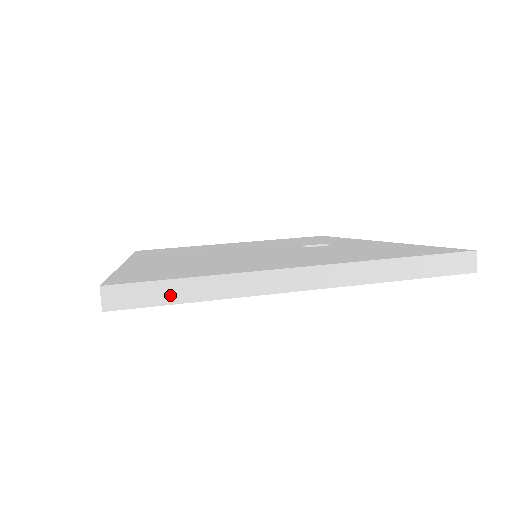
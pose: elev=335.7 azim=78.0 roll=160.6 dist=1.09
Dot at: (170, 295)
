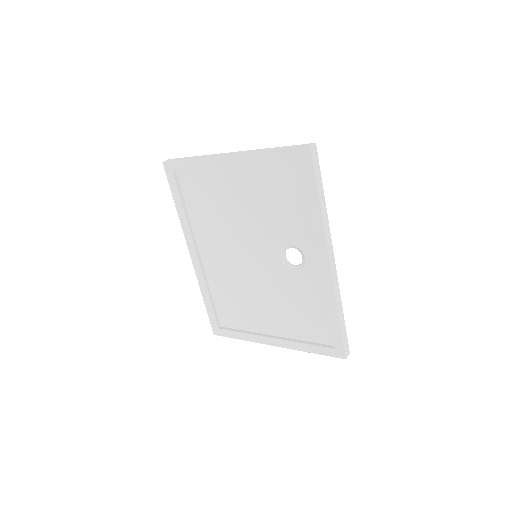
Dot at: (184, 159)
